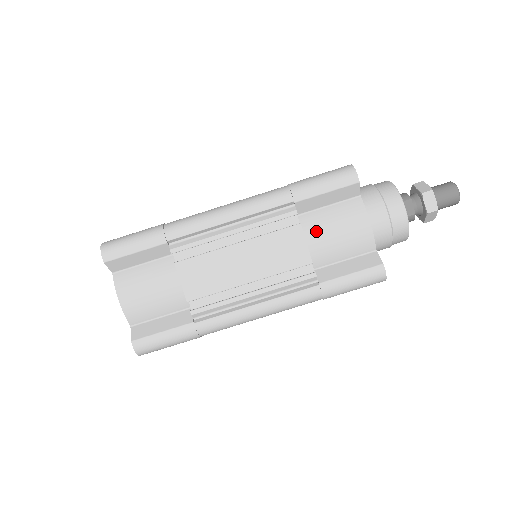
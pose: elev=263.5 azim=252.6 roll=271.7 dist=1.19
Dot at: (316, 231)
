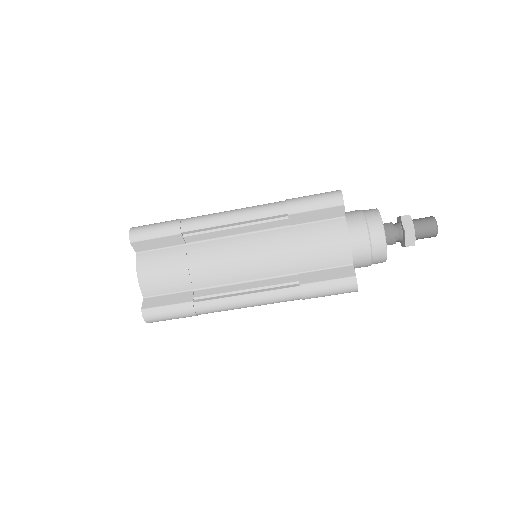
Dot at: occluded
